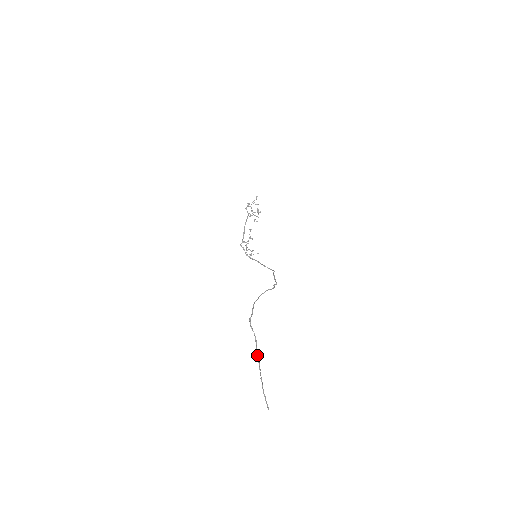
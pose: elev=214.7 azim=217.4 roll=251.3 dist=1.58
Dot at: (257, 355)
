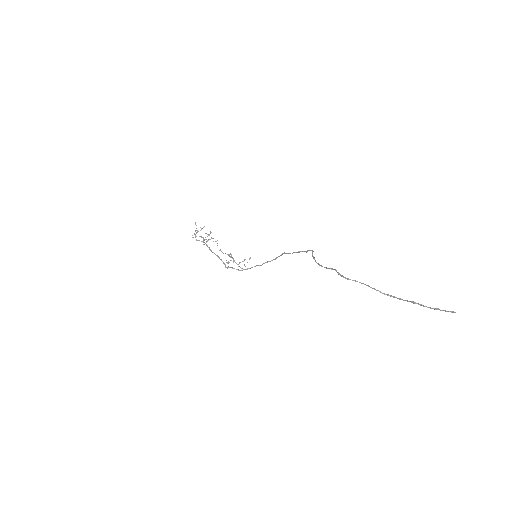
Dot at: (382, 293)
